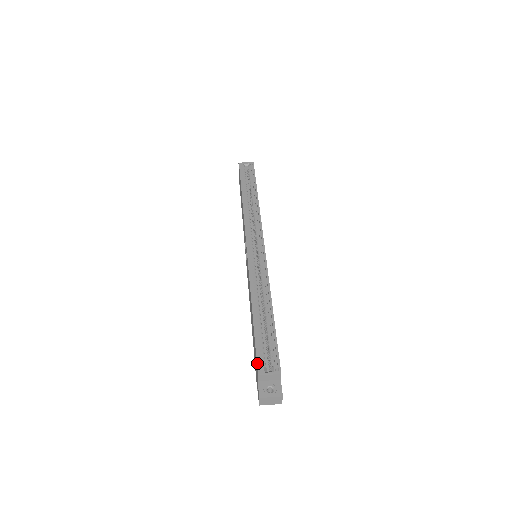
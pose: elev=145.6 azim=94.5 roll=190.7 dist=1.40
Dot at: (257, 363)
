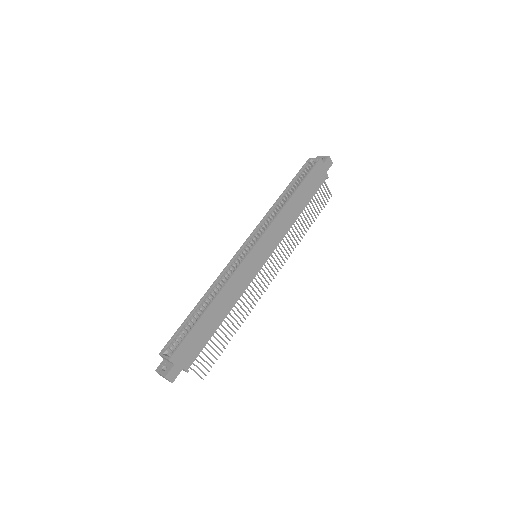
Dot at: (165, 345)
